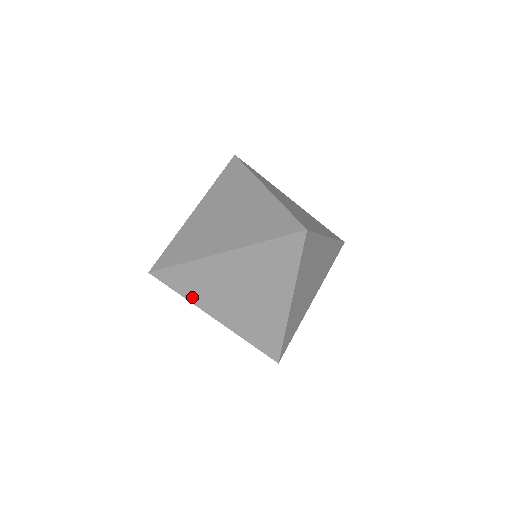
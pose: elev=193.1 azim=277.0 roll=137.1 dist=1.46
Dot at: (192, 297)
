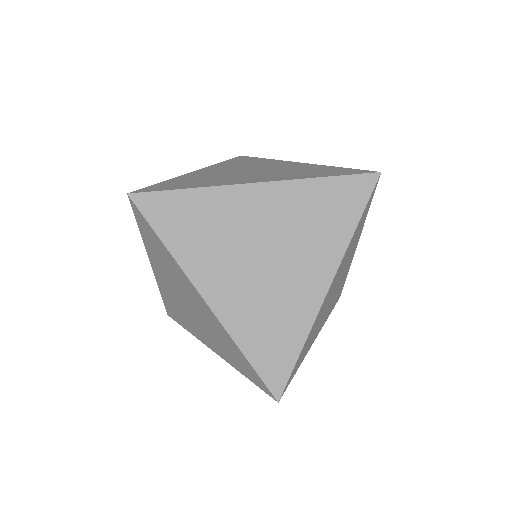
Dot at: (181, 250)
